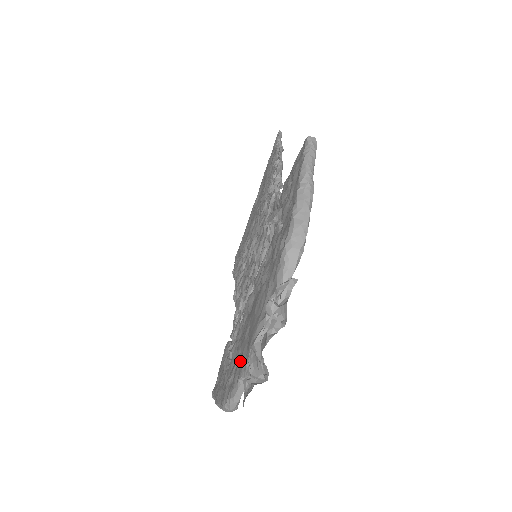
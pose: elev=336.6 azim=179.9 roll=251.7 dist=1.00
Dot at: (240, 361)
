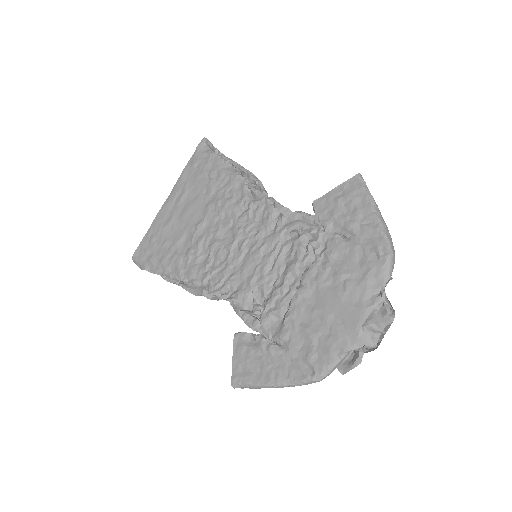
Dot at: (336, 340)
